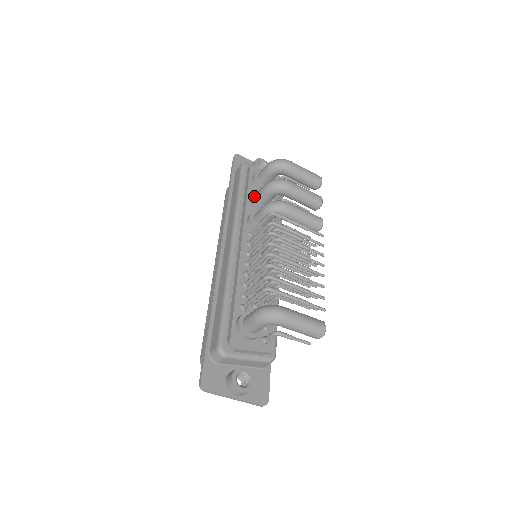
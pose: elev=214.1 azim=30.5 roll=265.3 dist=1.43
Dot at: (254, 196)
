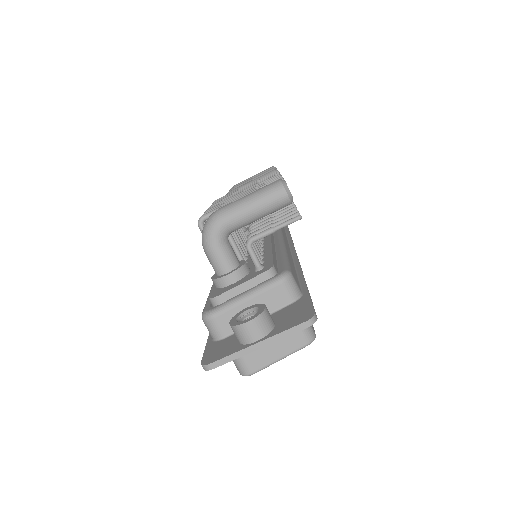
Dot at: occluded
